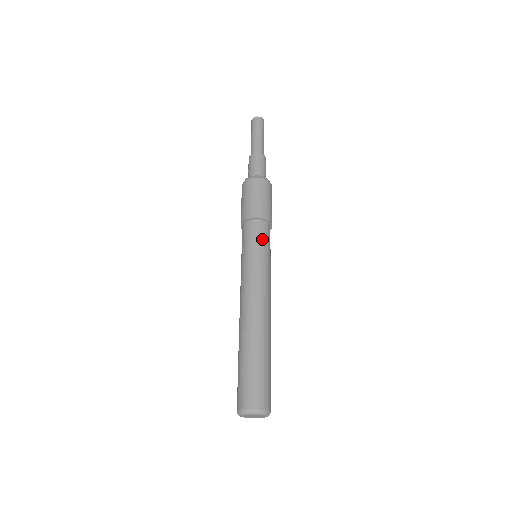
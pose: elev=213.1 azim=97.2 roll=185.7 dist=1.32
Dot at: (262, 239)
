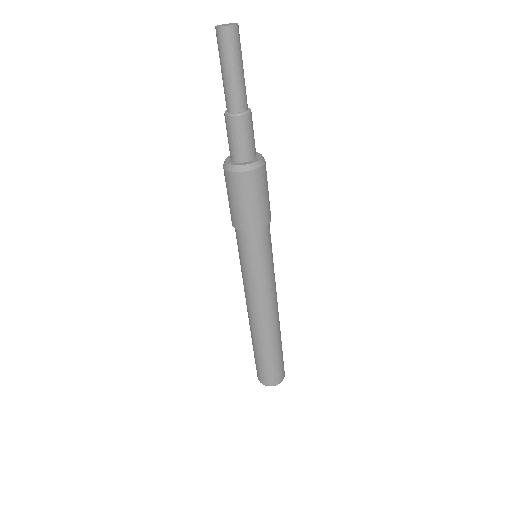
Dot at: (258, 253)
